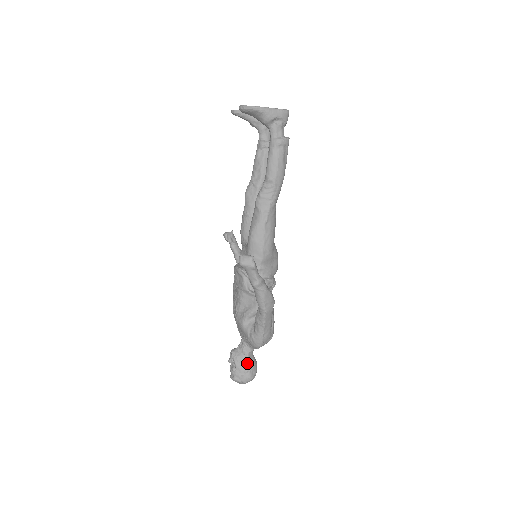
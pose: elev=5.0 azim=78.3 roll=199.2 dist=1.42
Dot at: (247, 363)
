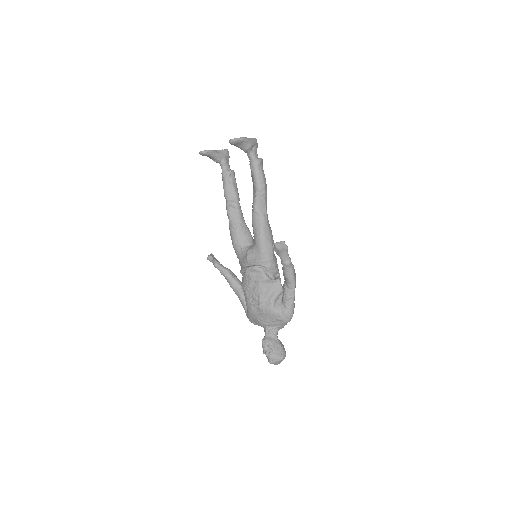
Dot at: (279, 343)
